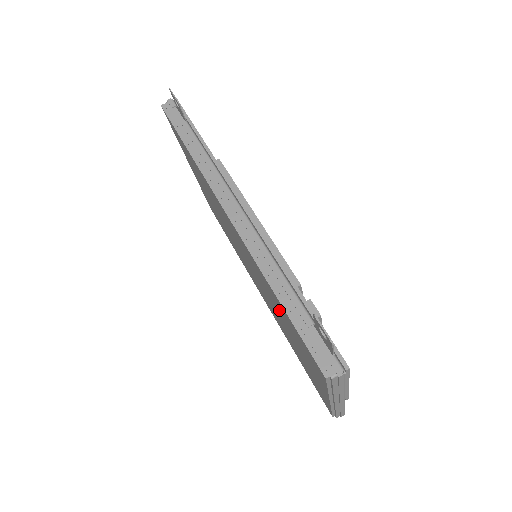
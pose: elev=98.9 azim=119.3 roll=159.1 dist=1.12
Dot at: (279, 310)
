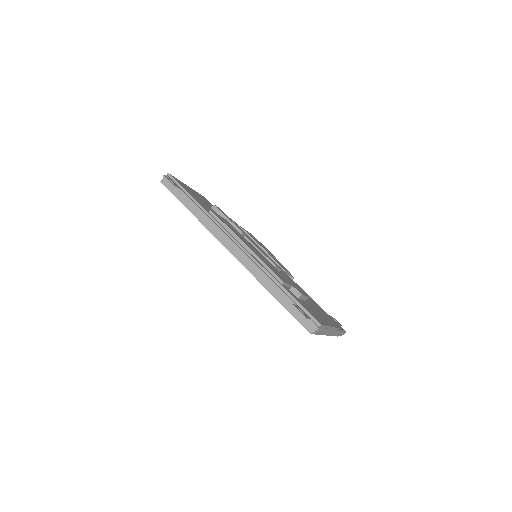
Dot at: occluded
